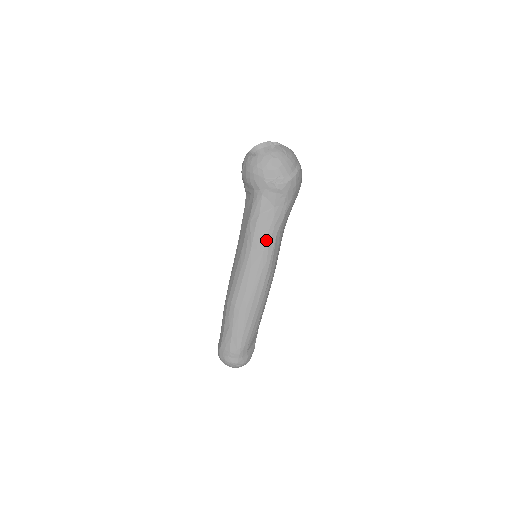
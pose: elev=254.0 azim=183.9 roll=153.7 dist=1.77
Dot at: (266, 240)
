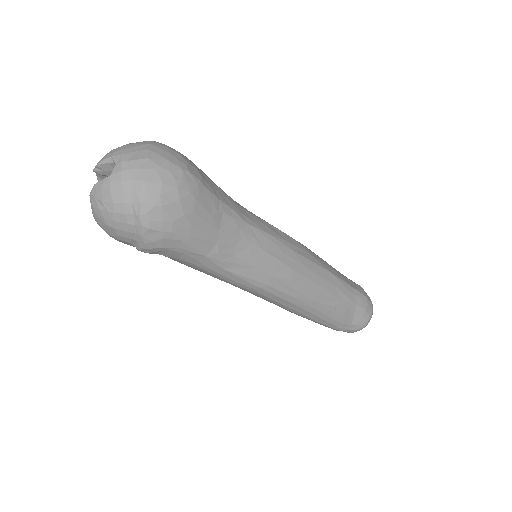
Dot at: (222, 278)
